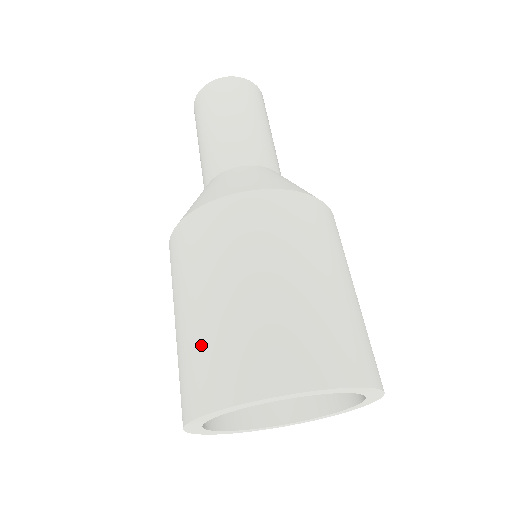
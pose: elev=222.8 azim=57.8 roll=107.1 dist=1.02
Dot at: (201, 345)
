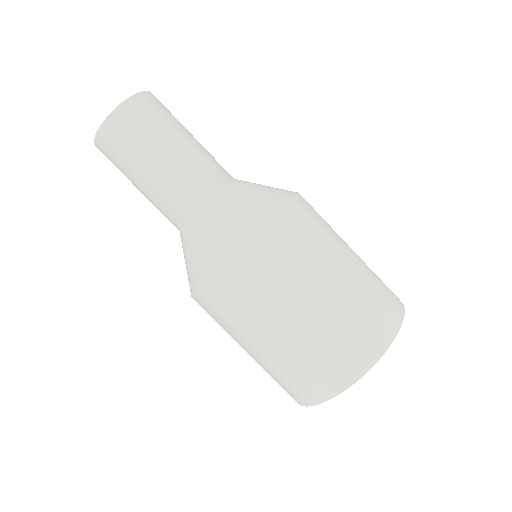
Dot at: occluded
